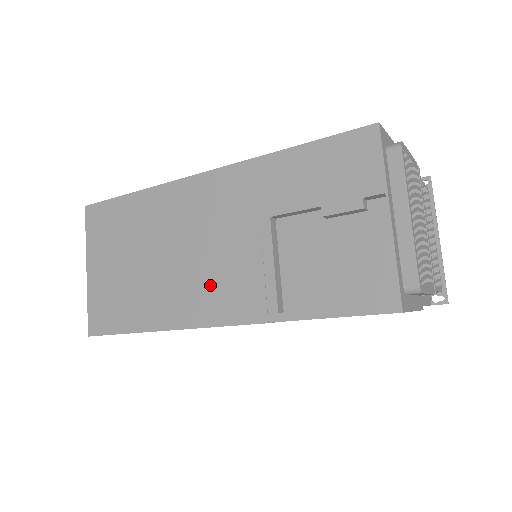
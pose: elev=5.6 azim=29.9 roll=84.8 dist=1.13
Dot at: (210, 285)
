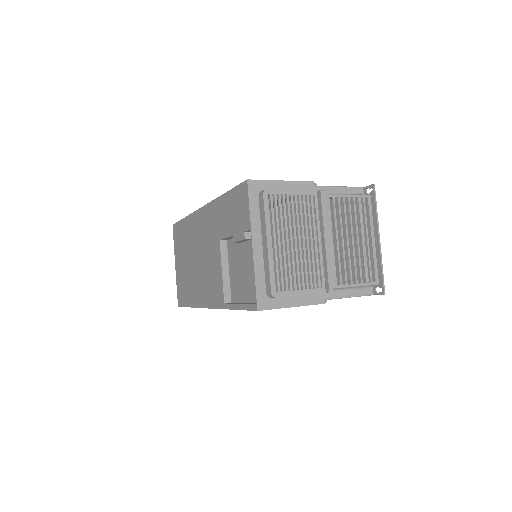
Dot at: (206, 282)
